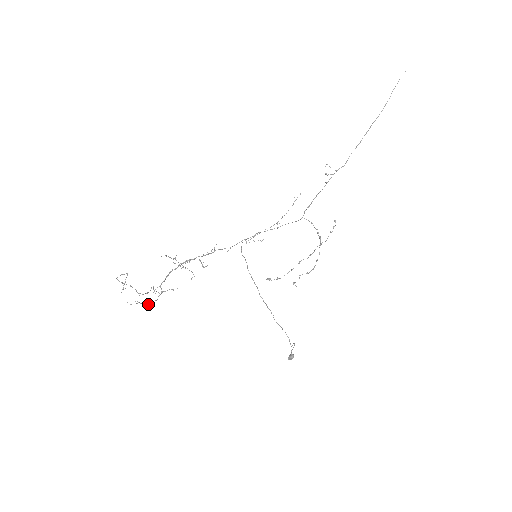
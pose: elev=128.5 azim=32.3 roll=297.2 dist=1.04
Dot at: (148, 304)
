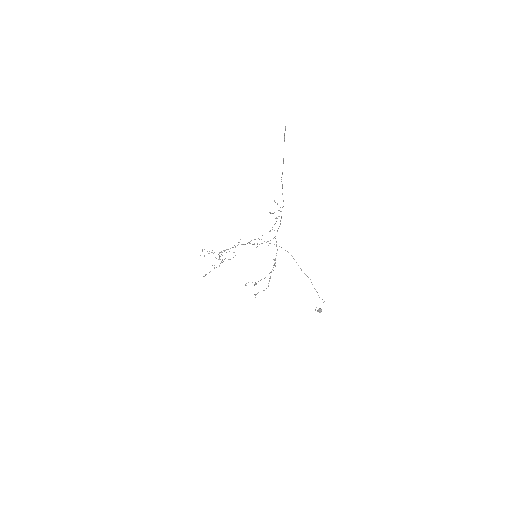
Dot at: occluded
